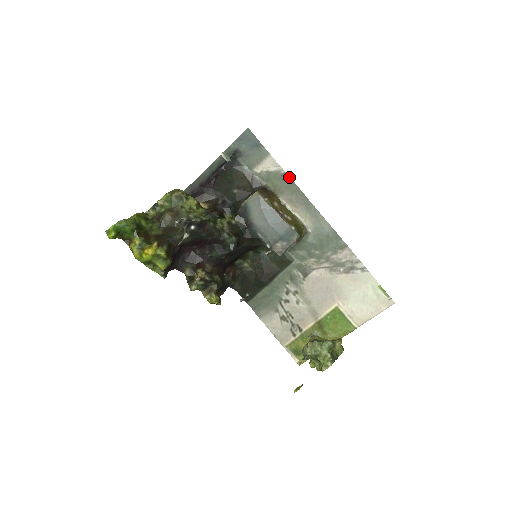
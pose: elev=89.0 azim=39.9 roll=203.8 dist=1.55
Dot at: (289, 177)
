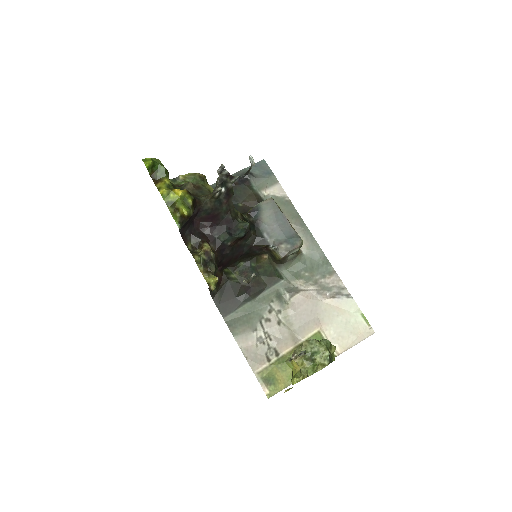
Dot at: (292, 204)
